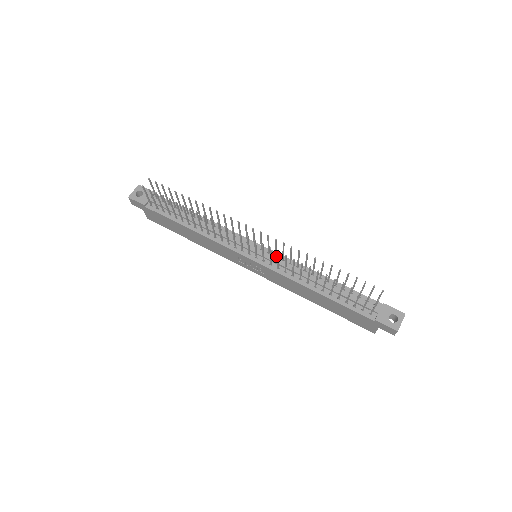
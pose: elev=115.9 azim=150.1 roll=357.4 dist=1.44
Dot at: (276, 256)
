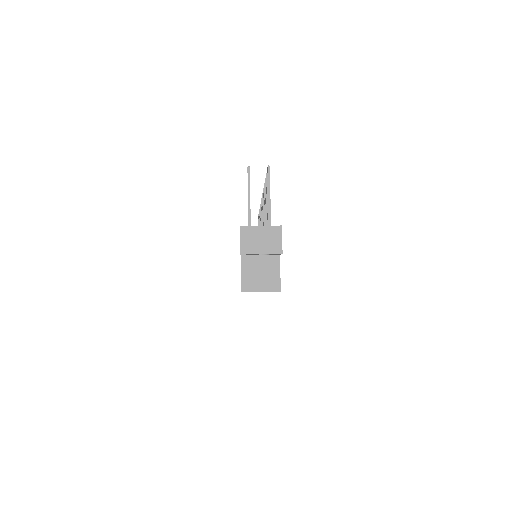
Dot at: occluded
